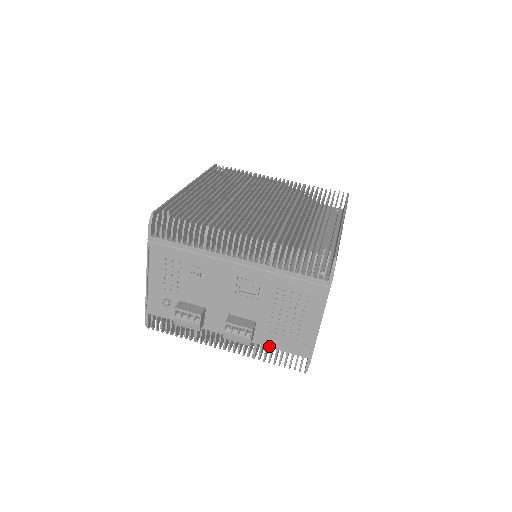
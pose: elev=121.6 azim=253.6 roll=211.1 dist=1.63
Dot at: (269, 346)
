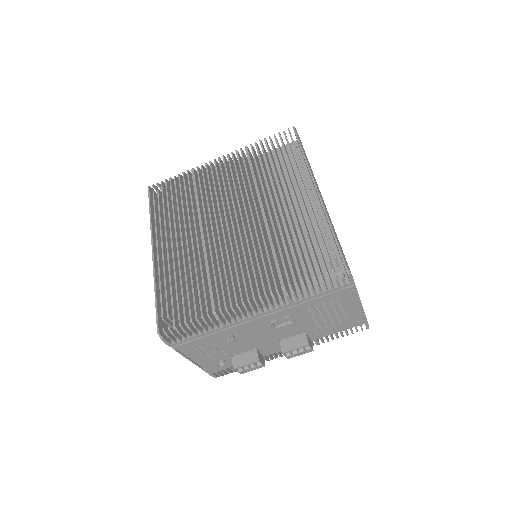
Dot at: (327, 335)
